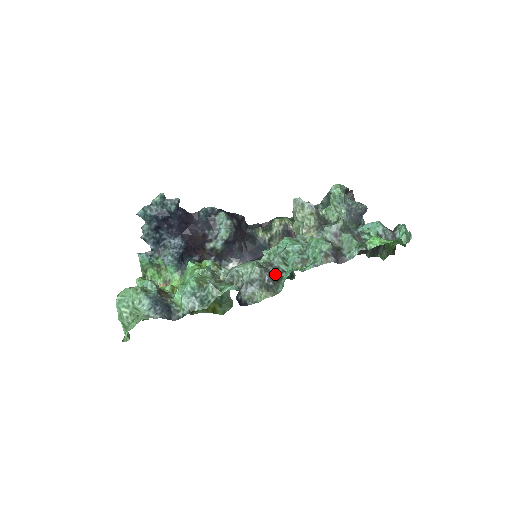
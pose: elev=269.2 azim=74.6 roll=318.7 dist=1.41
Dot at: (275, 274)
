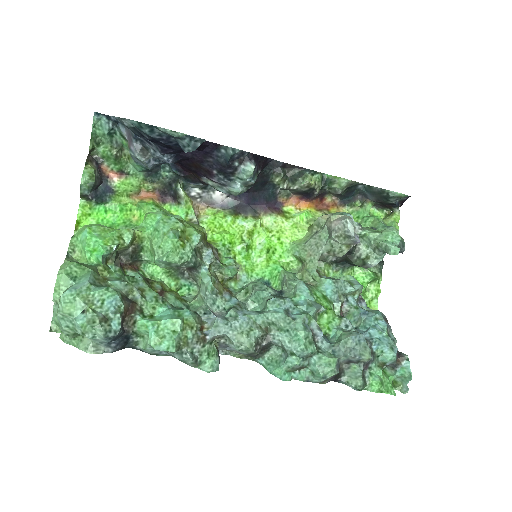
Dot at: (265, 347)
